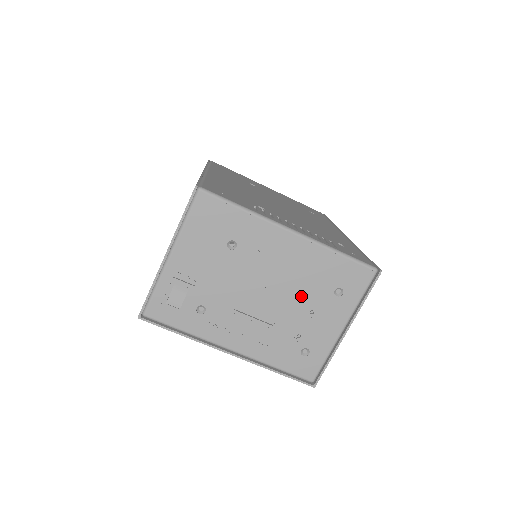
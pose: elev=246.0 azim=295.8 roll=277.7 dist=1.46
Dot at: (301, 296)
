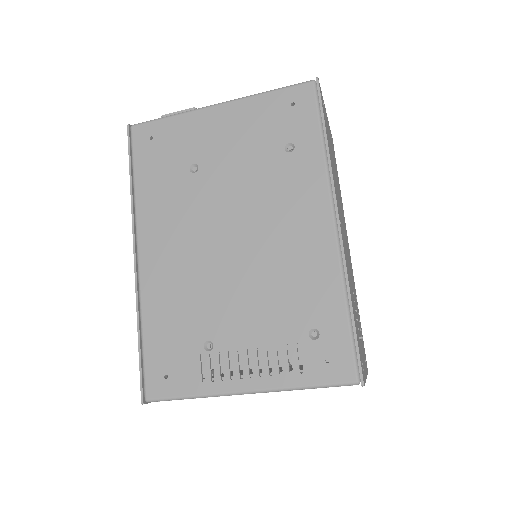
Dot at: occluded
